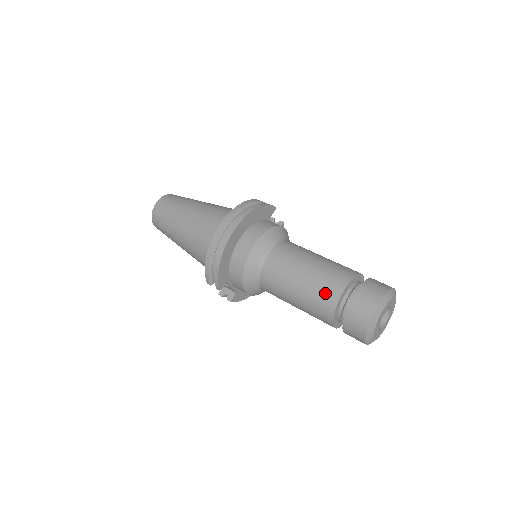
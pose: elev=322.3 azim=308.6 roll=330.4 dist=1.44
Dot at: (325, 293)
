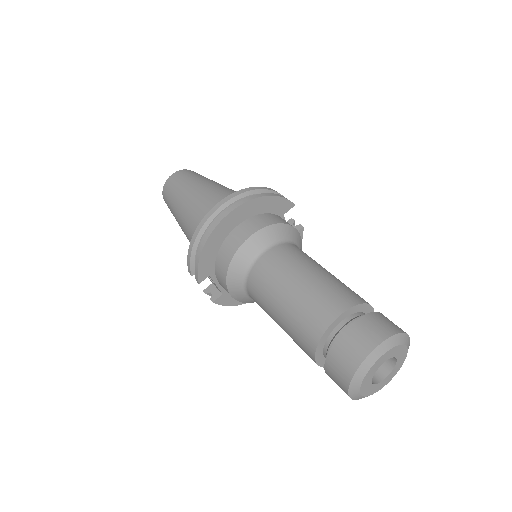
Dot at: (313, 315)
